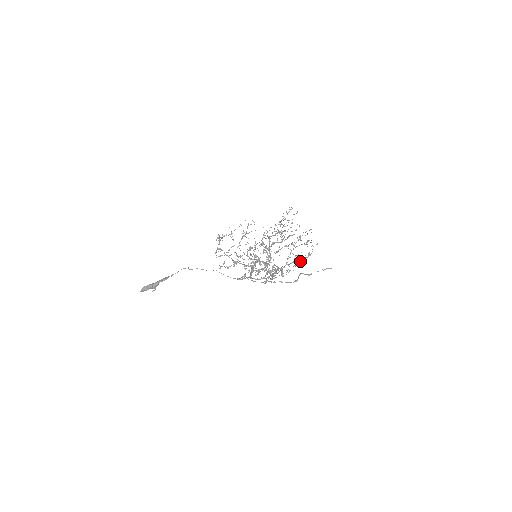
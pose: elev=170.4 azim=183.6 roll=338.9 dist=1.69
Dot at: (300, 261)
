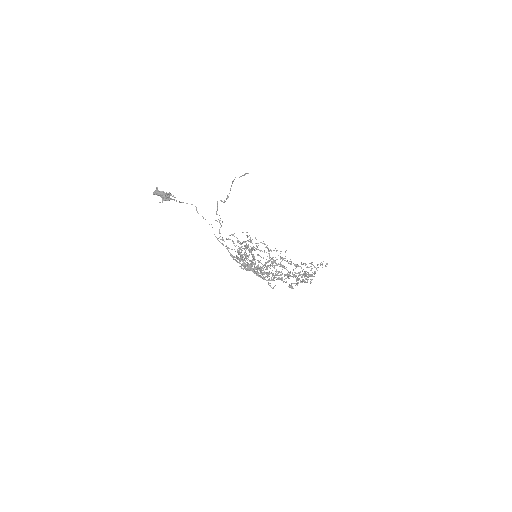
Dot at: (284, 281)
